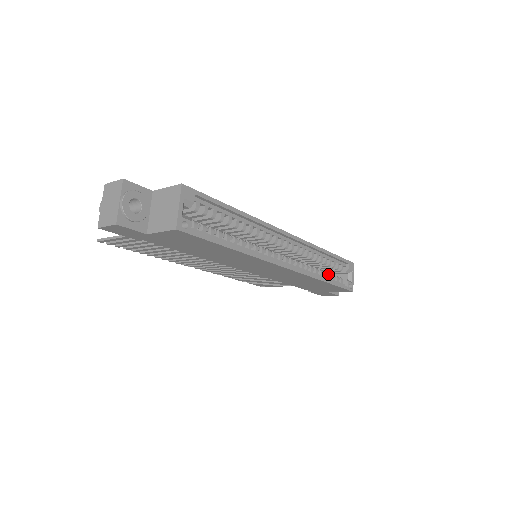
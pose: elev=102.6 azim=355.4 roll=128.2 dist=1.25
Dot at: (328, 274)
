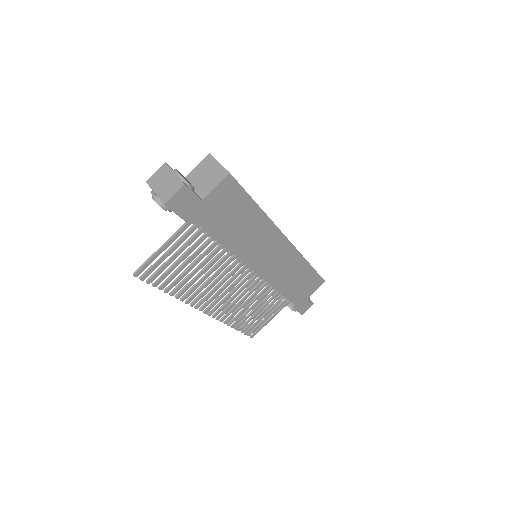
Dot at: occluded
